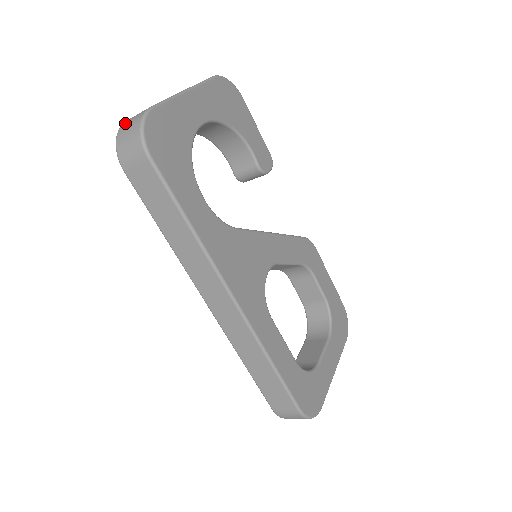
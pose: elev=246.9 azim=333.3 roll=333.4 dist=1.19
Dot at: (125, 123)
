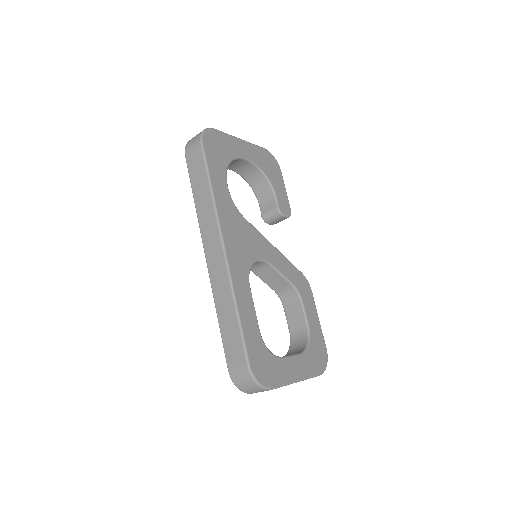
Dot at: occluded
